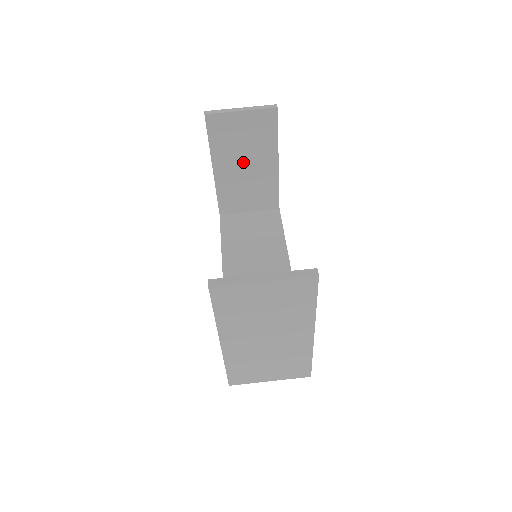
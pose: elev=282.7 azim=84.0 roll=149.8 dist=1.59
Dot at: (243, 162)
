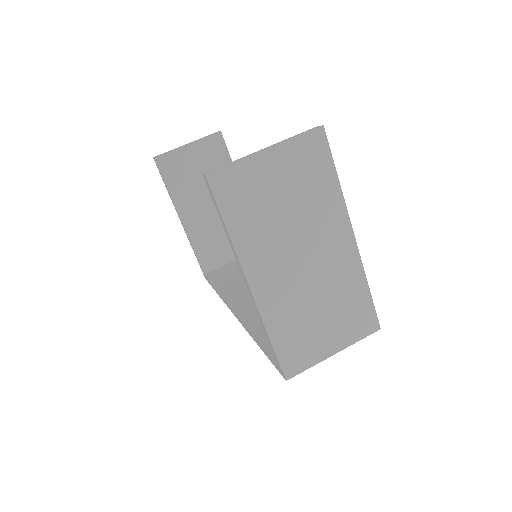
Dot at: (208, 201)
